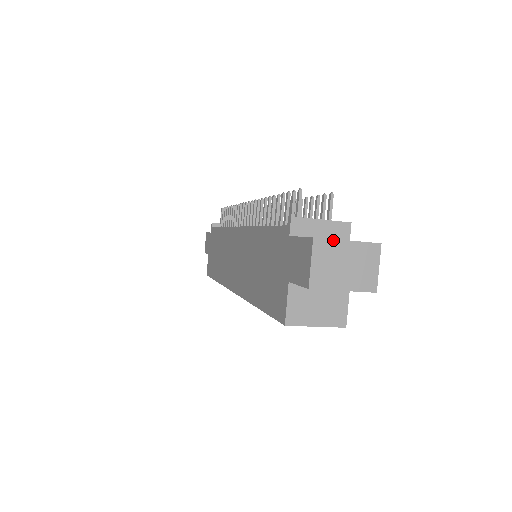
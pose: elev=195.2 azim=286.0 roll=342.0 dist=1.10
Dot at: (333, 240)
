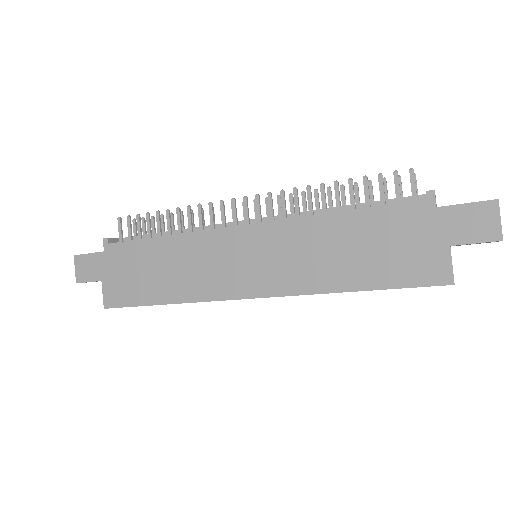
Dot at: occluded
